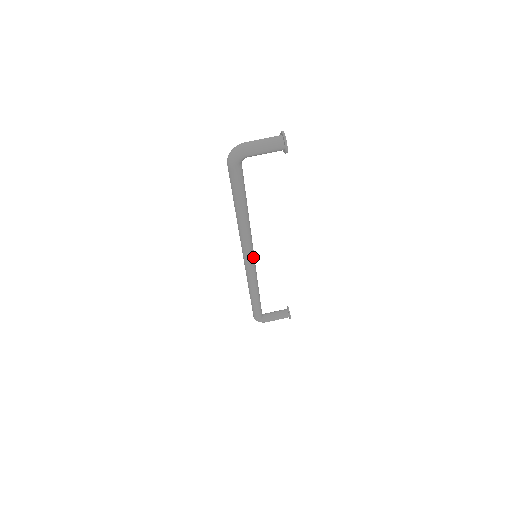
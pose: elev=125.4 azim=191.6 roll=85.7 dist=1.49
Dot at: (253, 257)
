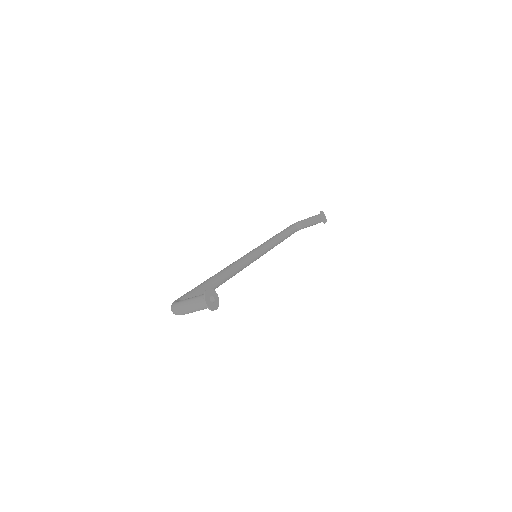
Dot at: (253, 261)
